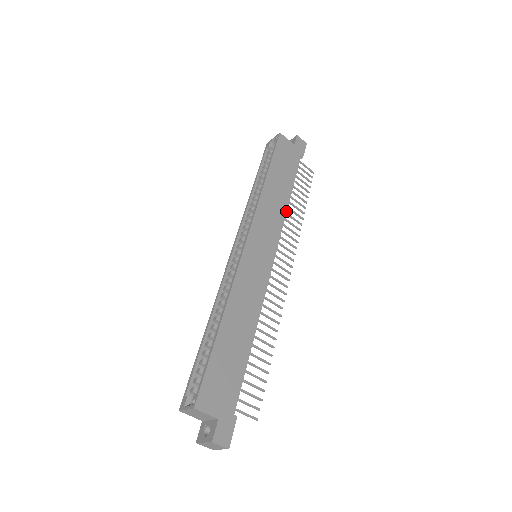
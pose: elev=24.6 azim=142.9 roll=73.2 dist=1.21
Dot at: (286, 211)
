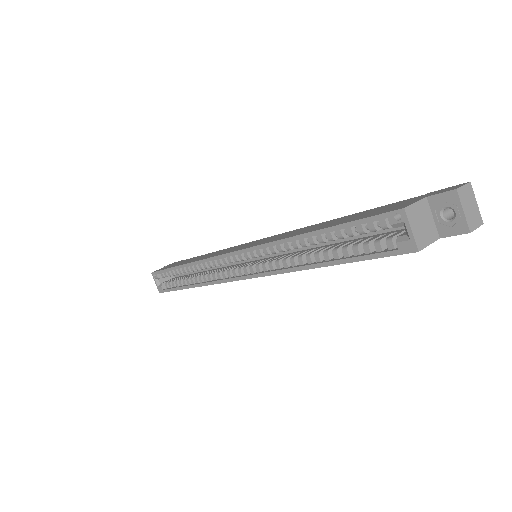
Dot at: occluded
